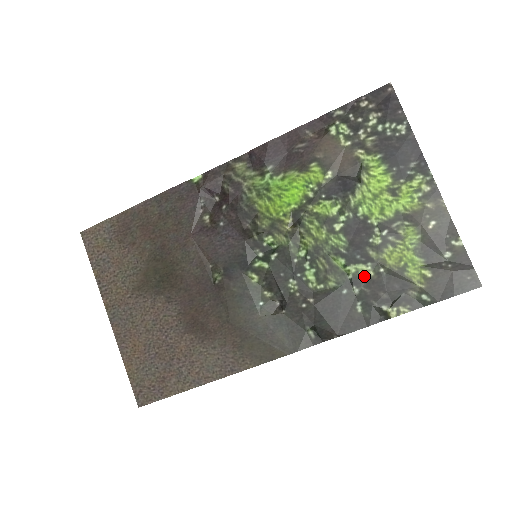
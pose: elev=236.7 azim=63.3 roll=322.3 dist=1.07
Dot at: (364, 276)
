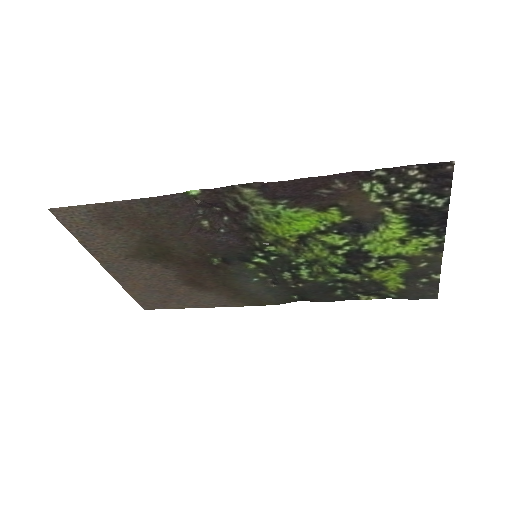
Dot at: (350, 280)
